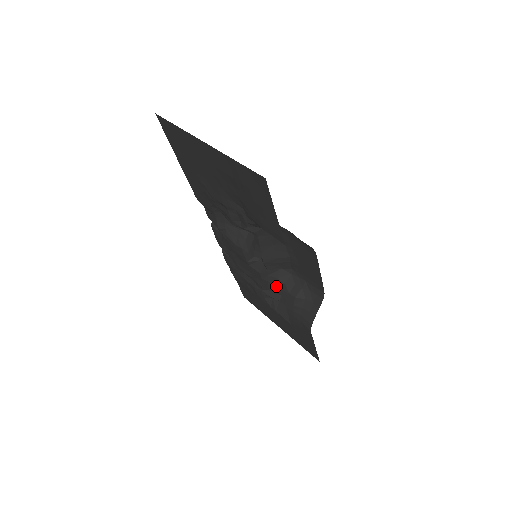
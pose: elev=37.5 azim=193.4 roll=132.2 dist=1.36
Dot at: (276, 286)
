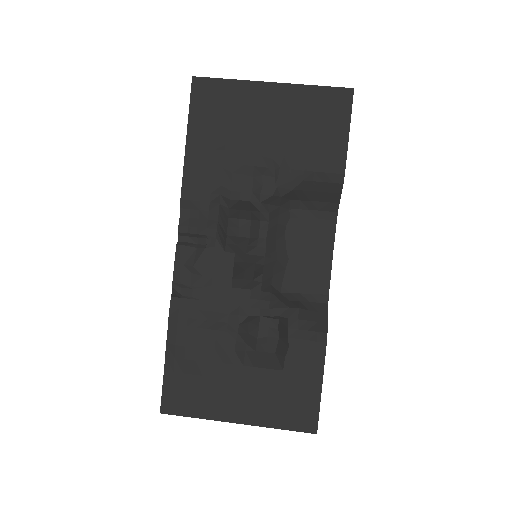
Dot at: (270, 304)
